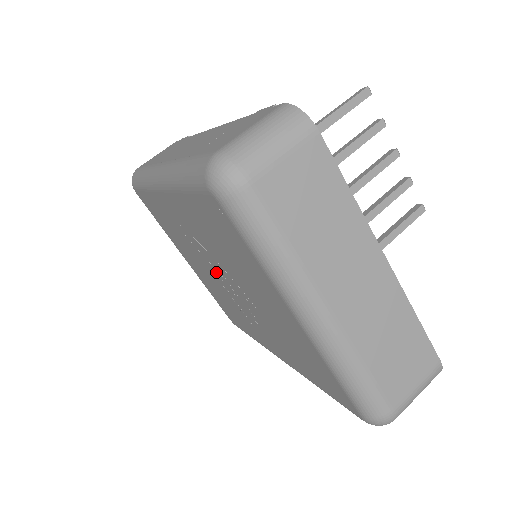
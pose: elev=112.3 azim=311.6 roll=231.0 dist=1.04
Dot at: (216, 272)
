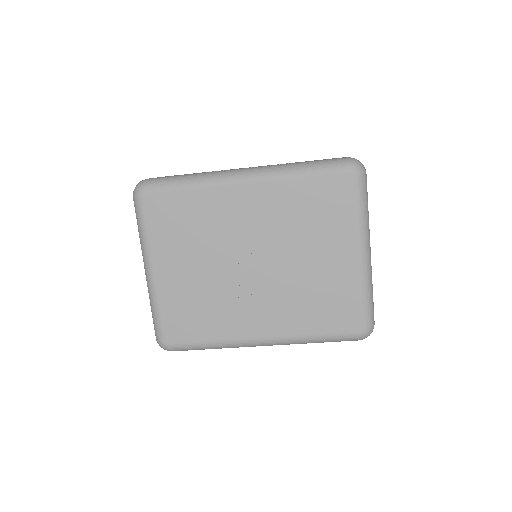
Dot at: (244, 256)
